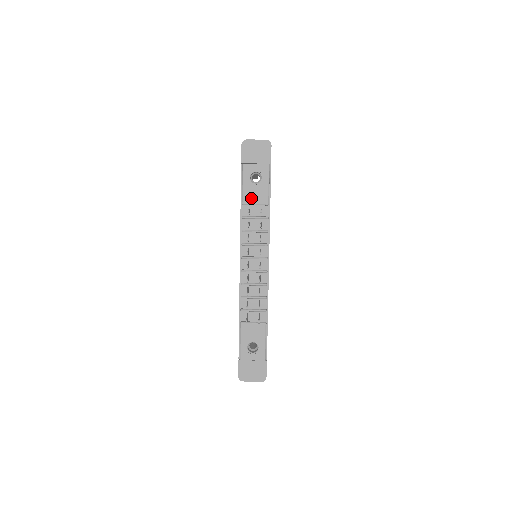
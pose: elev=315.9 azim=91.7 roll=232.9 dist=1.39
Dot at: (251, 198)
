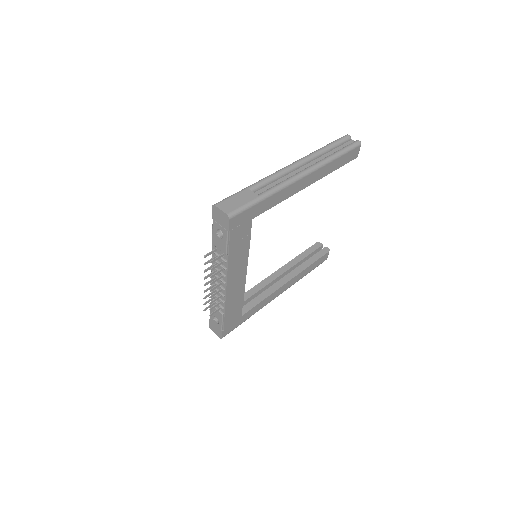
Dot at: (217, 244)
